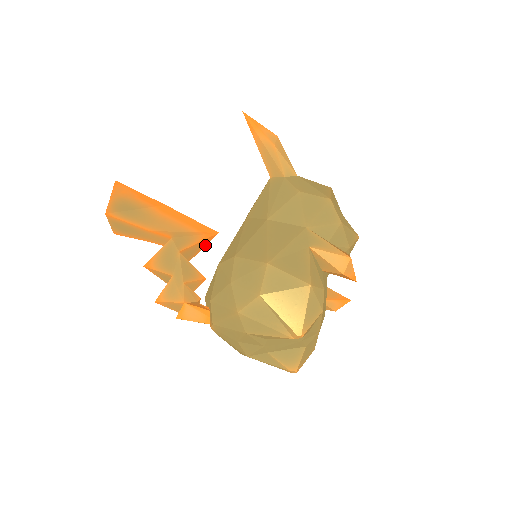
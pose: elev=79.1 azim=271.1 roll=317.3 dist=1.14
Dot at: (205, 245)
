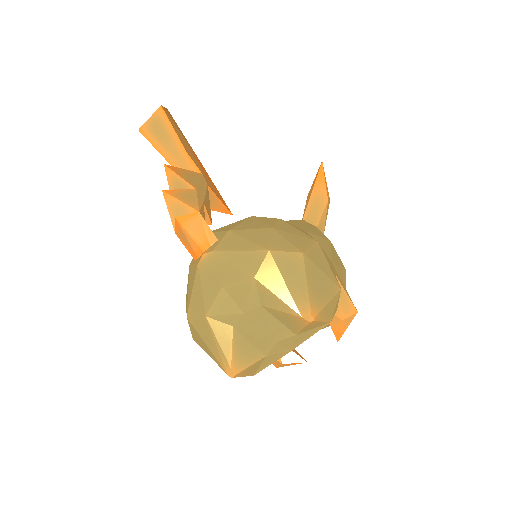
Dot at: (217, 210)
